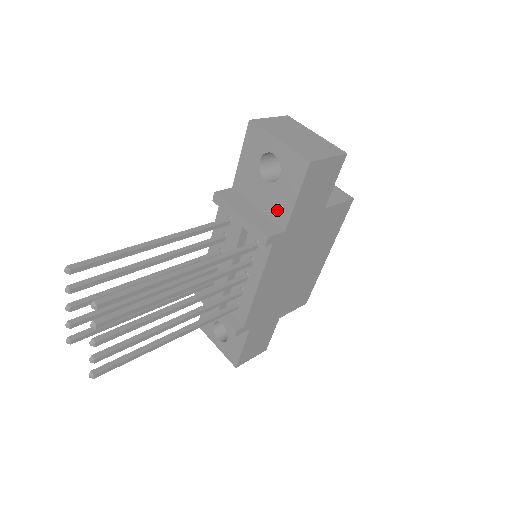
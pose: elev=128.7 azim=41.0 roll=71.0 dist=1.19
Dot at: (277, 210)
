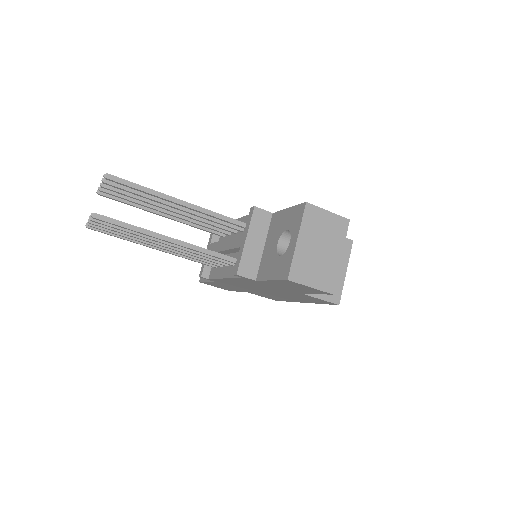
Dot at: (264, 266)
